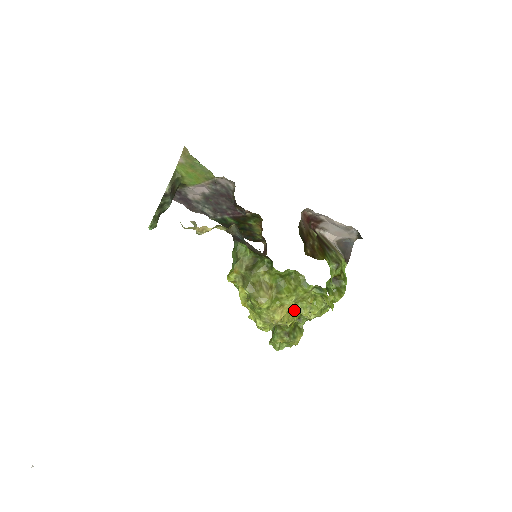
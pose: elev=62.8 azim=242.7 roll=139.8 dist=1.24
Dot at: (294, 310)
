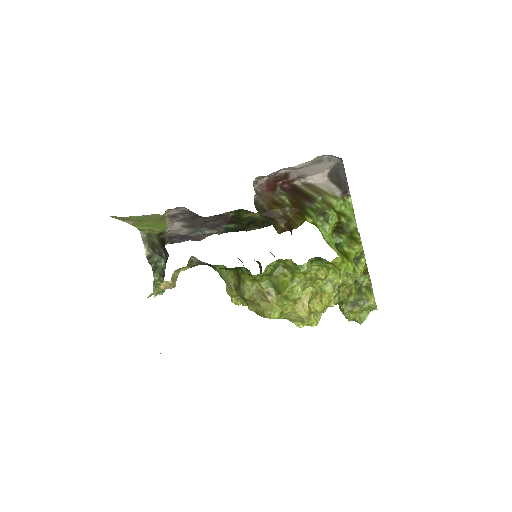
Dot at: (320, 291)
